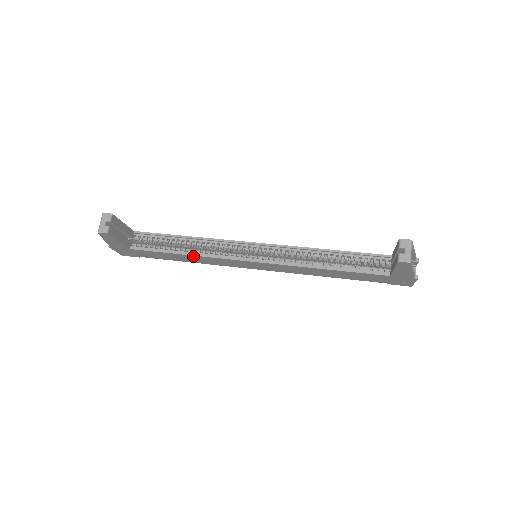
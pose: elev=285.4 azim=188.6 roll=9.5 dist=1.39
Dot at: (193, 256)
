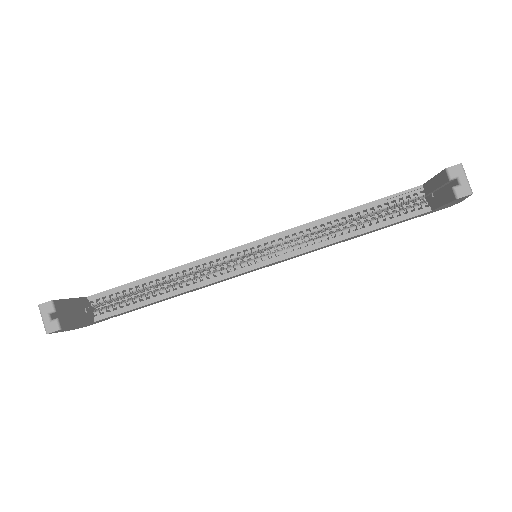
Dot at: (180, 293)
